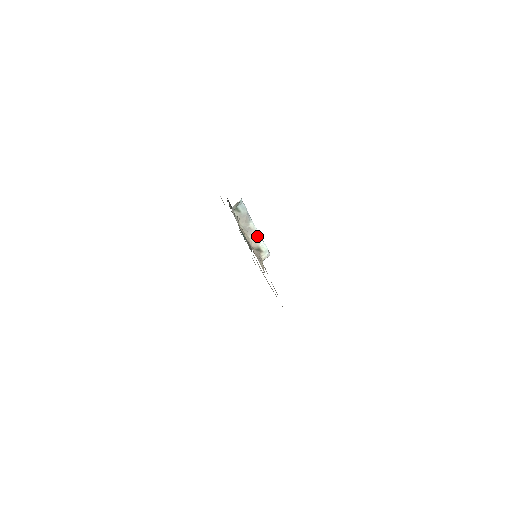
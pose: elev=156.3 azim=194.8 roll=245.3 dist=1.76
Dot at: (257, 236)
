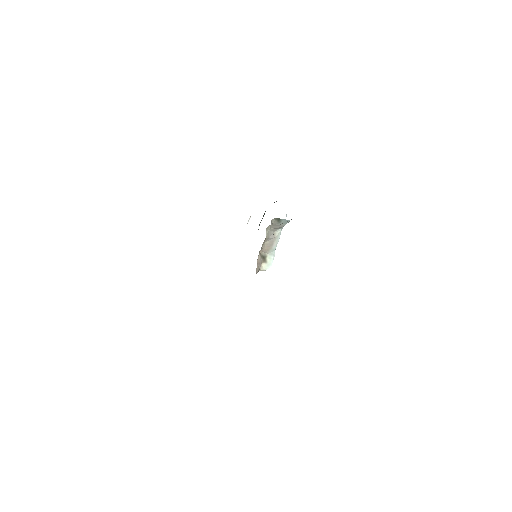
Dot at: (274, 245)
